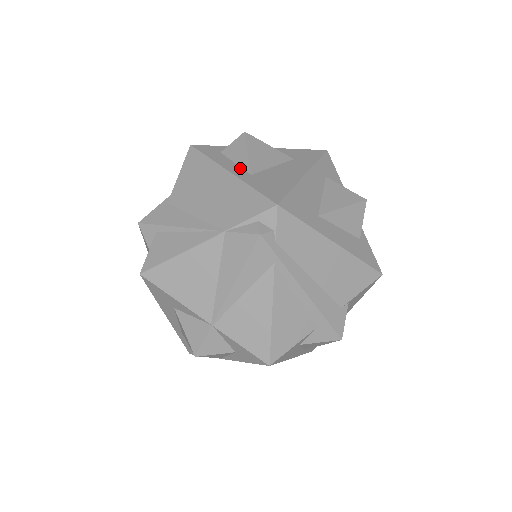
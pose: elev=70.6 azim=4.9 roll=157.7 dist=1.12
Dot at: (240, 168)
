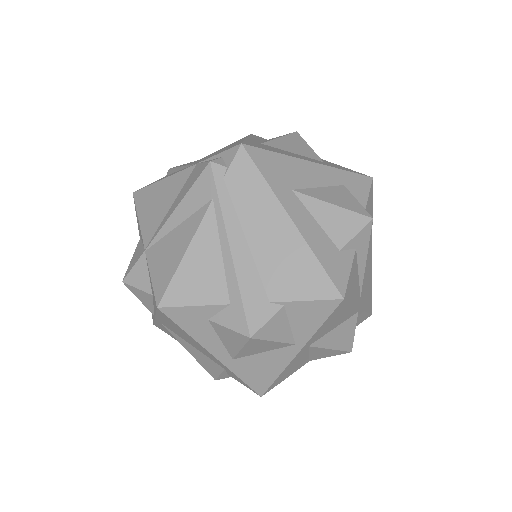
Dot at: (261, 142)
